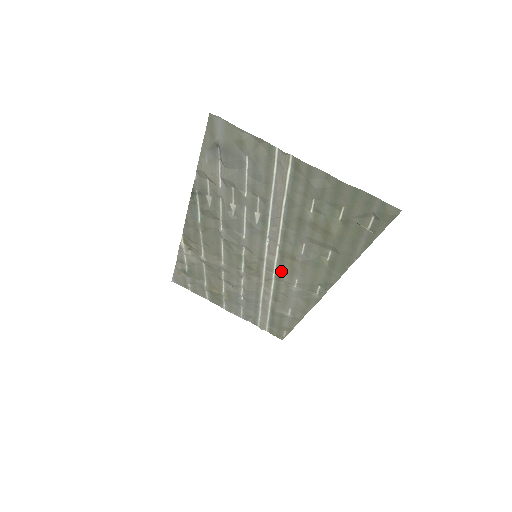
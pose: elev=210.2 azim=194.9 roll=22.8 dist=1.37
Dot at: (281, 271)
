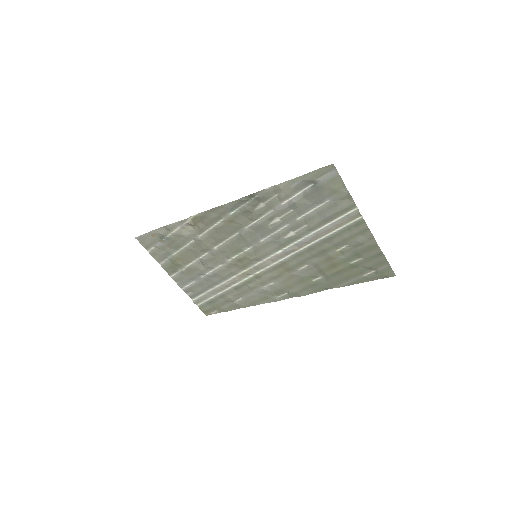
Dot at: (267, 273)
